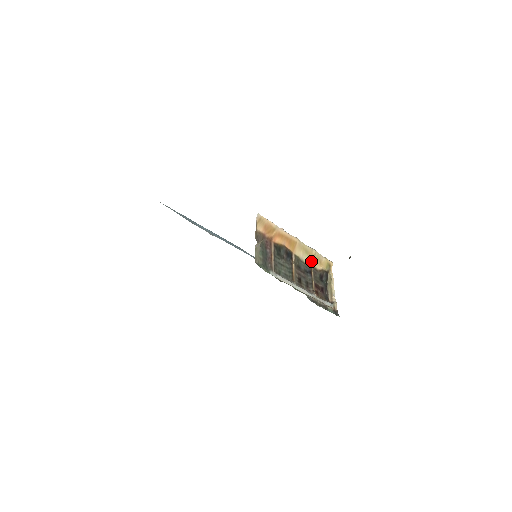
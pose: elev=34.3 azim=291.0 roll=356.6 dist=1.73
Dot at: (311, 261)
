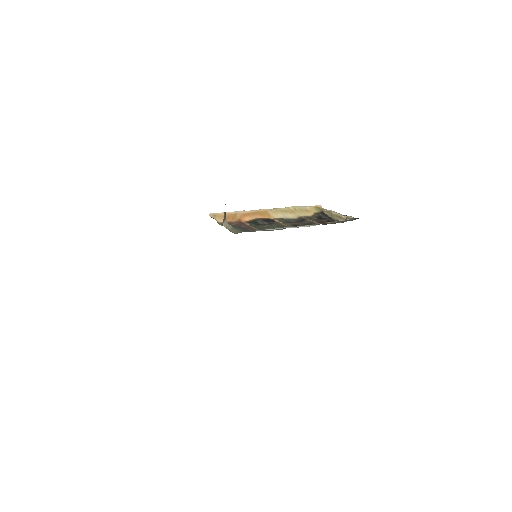
Dot at: (297, 215)
